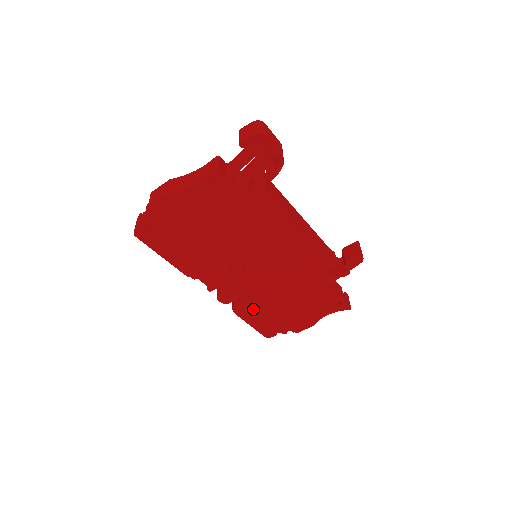
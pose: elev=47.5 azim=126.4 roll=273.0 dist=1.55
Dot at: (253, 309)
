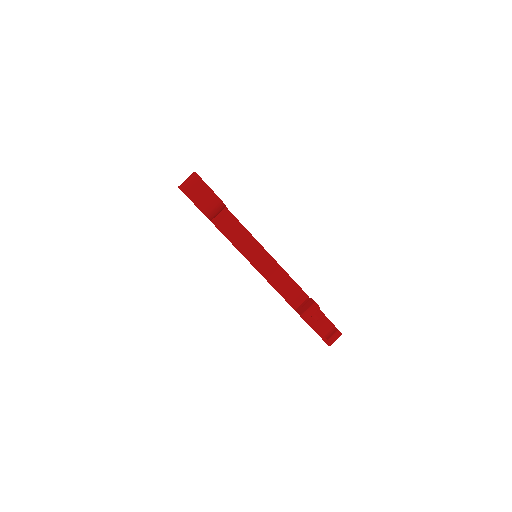
Dot at: occluded
